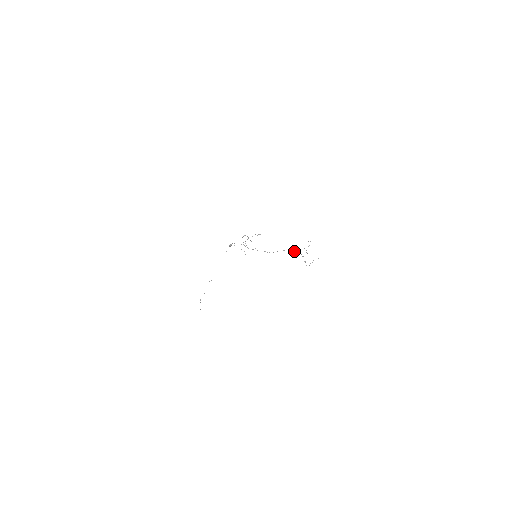
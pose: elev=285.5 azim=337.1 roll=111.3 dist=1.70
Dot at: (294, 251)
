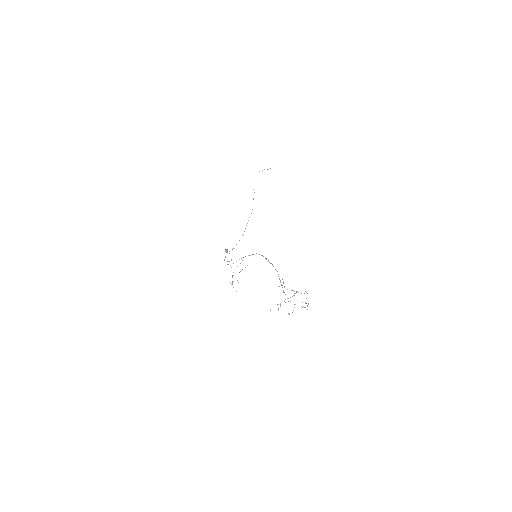
Dot at: occluded
